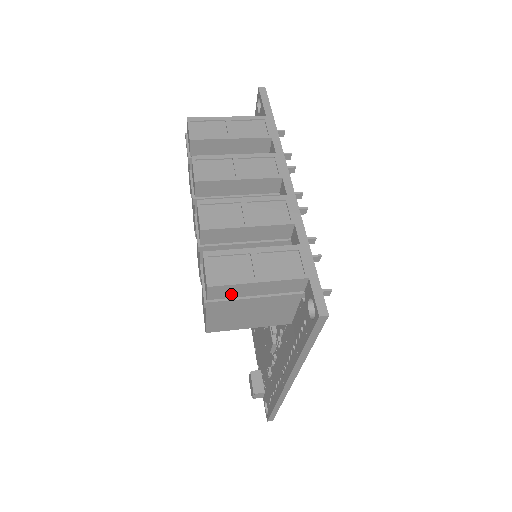
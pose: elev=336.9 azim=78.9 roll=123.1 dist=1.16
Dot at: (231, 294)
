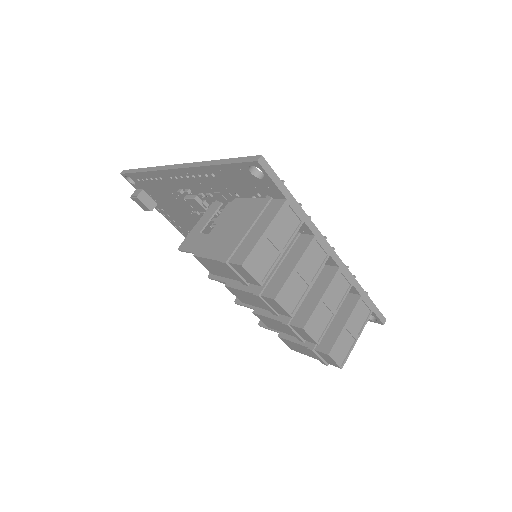
Dot at: occluded
